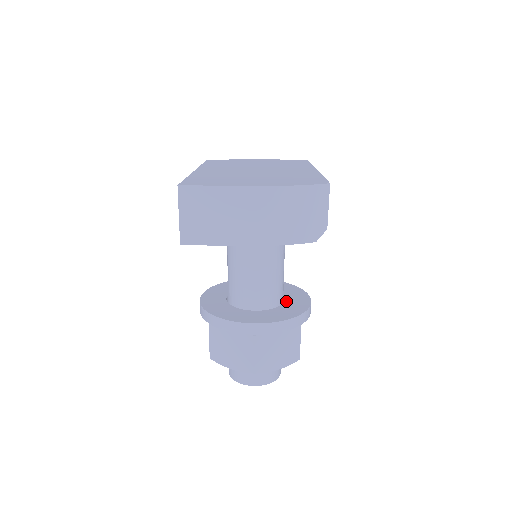
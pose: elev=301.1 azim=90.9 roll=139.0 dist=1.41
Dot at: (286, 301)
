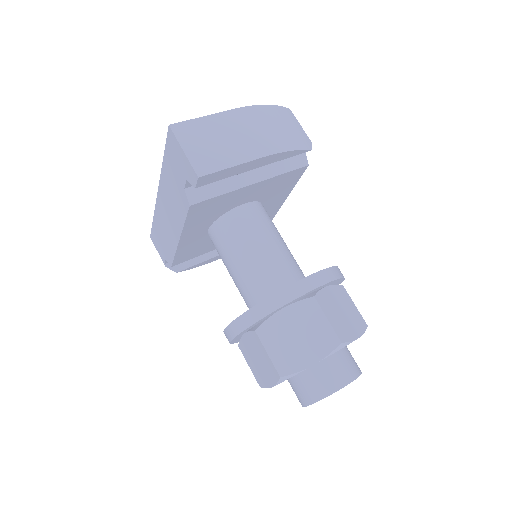
Dot at: occluded
